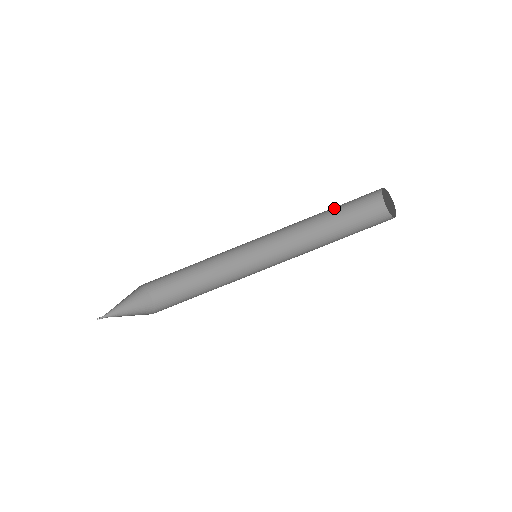
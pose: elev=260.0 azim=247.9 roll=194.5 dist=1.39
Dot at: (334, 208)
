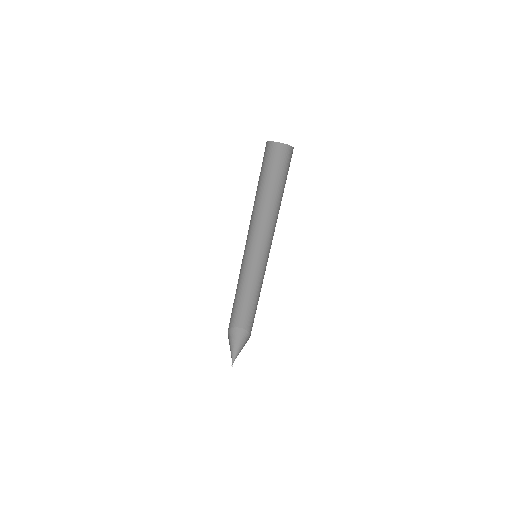
Dot at: (258, 184)
